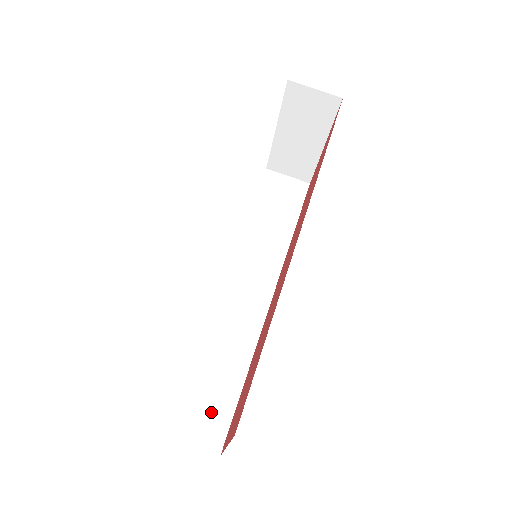
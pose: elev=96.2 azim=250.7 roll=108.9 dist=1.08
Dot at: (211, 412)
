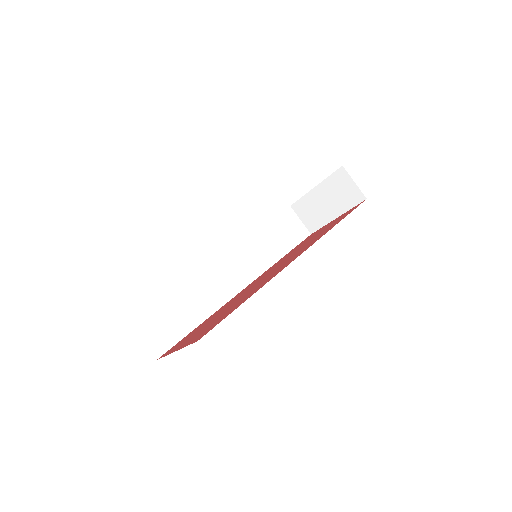
Dot at: (166, 331)
